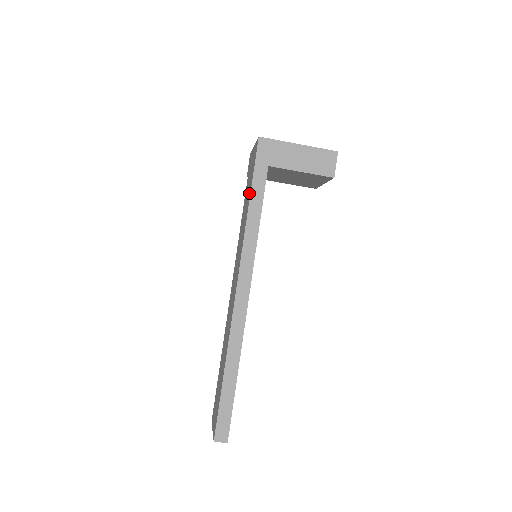
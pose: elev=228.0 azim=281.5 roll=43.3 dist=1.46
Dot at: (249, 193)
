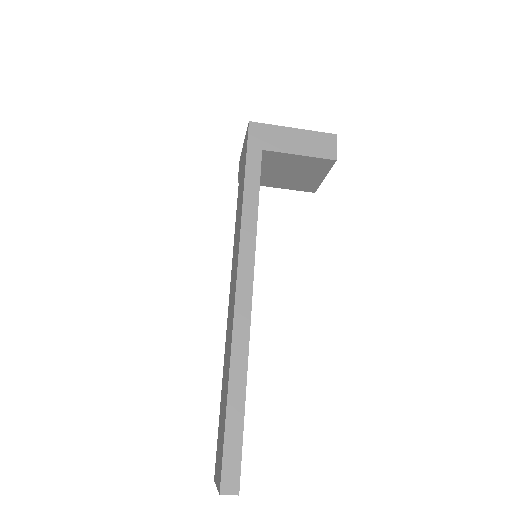
Dot at: (243, 181)
